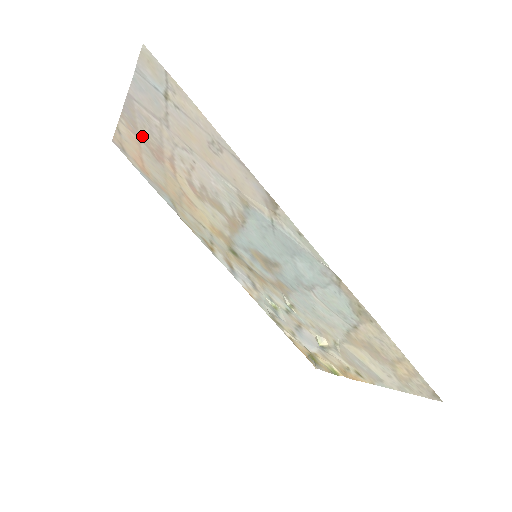
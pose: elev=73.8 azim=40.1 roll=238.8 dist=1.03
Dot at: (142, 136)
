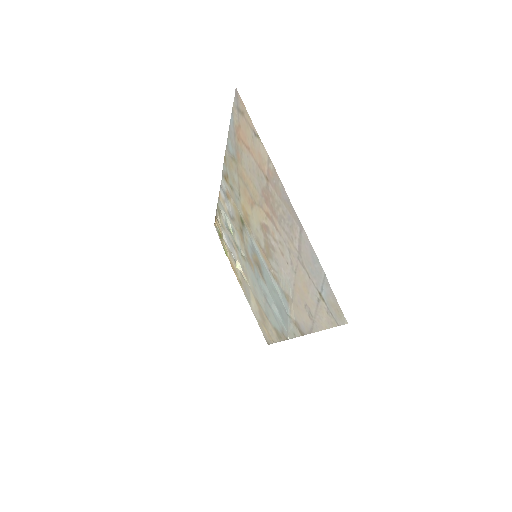
Dot at: (273, 192)
